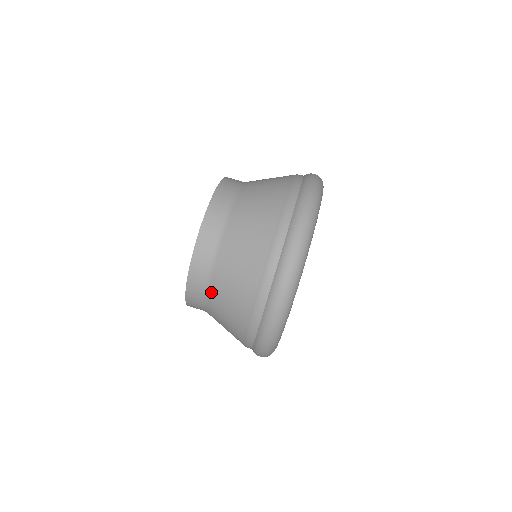
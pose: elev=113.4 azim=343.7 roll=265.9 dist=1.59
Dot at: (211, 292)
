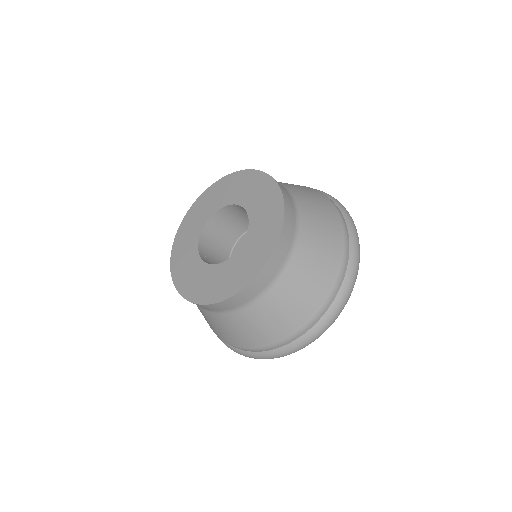
Dot at: (209, 313)
